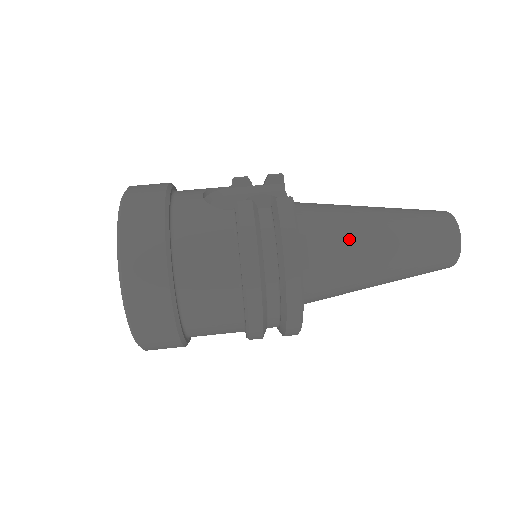
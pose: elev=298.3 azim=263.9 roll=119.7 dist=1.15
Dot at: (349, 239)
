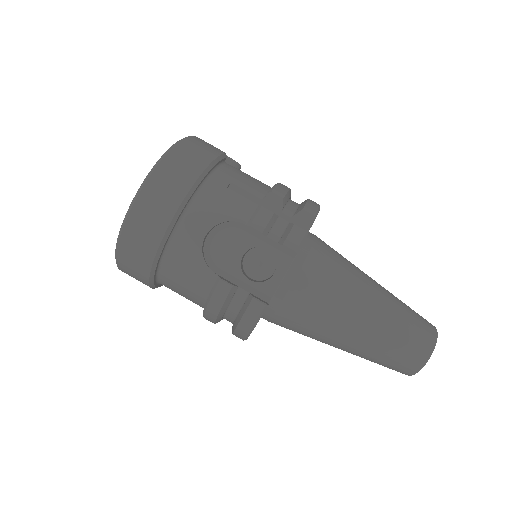
Dot at: (311, 330)
